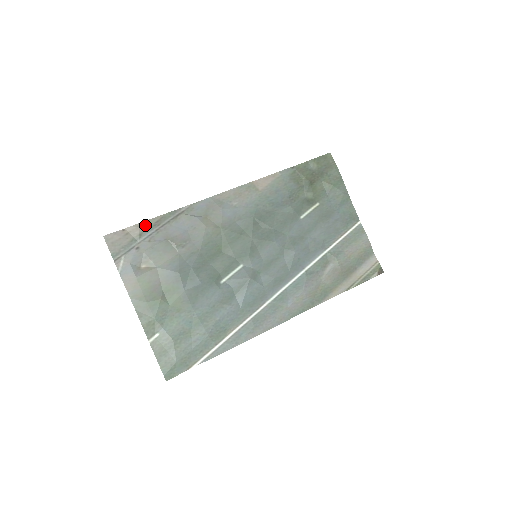
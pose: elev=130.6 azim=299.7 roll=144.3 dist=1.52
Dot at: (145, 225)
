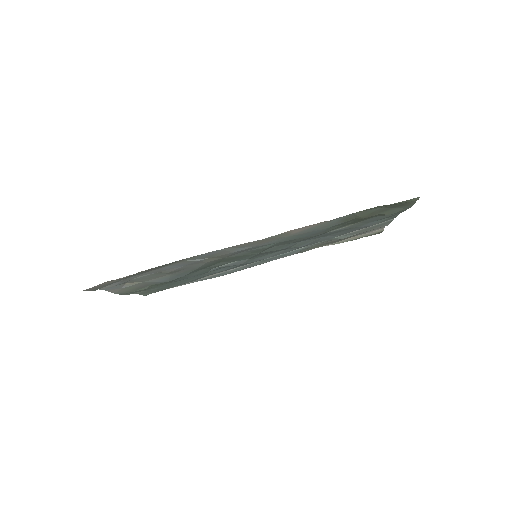
Dot at: occluded
